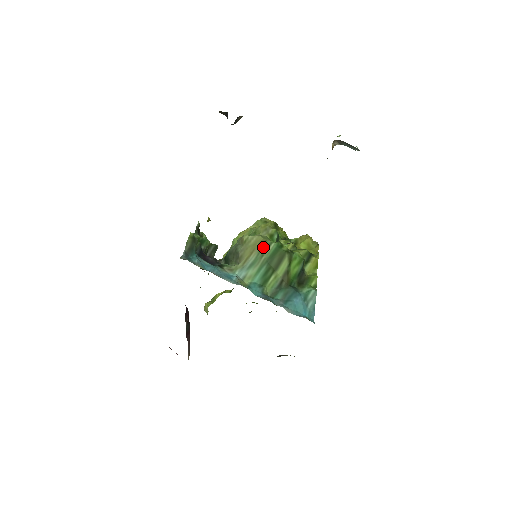
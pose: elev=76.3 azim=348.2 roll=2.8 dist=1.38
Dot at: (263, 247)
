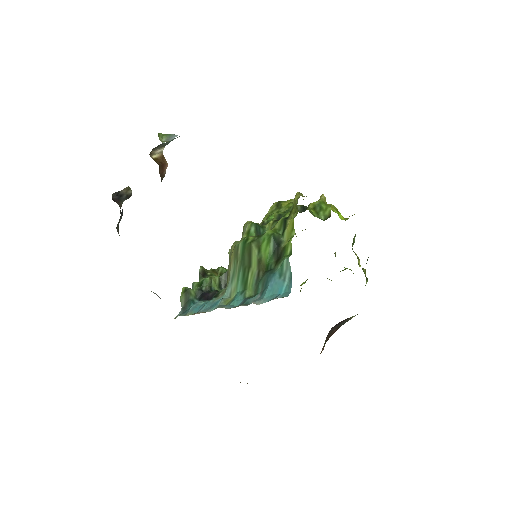
Dot at: (235, 253)
